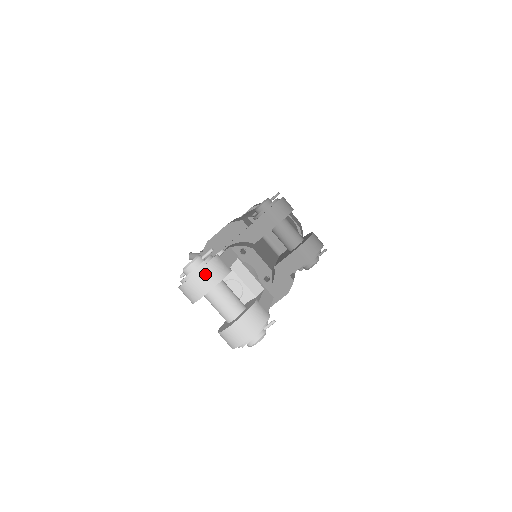
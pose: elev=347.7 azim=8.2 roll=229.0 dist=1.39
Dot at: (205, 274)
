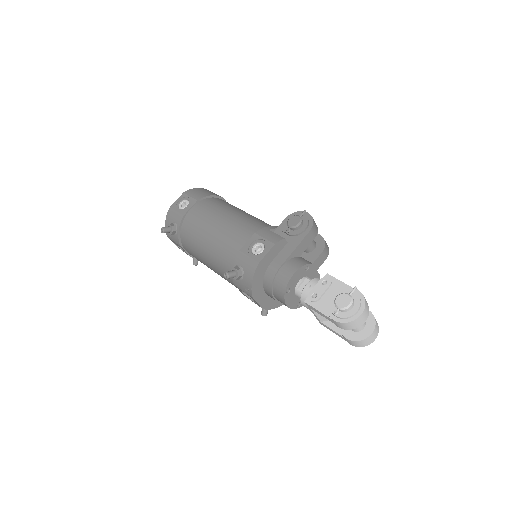
Dot at: (366, 308)
